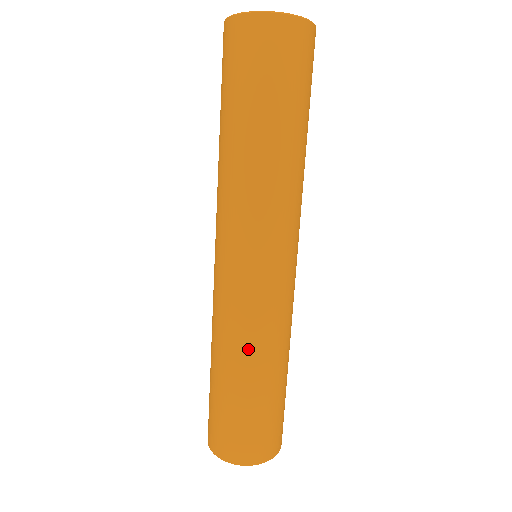
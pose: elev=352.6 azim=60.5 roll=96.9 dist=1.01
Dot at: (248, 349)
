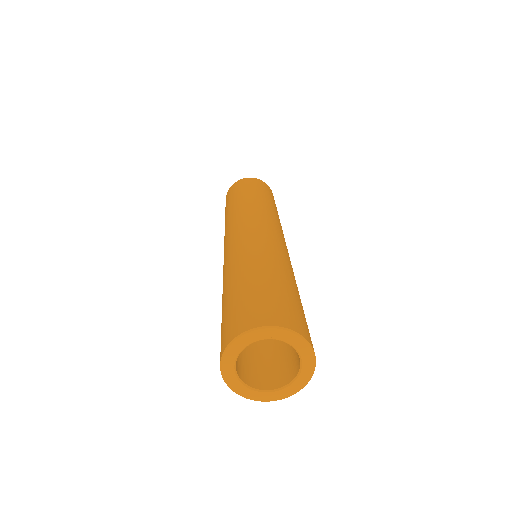
Dot at: (241, 260)
